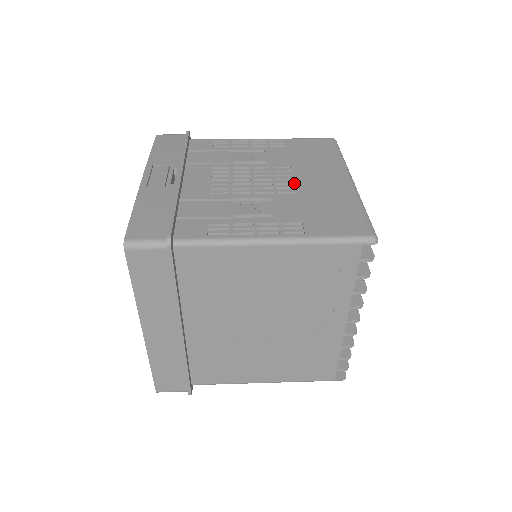
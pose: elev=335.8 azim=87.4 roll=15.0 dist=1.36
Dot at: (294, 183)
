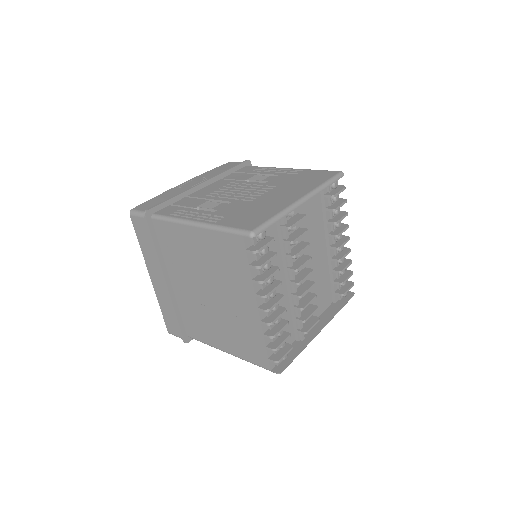
Dot at: (260, 196)
